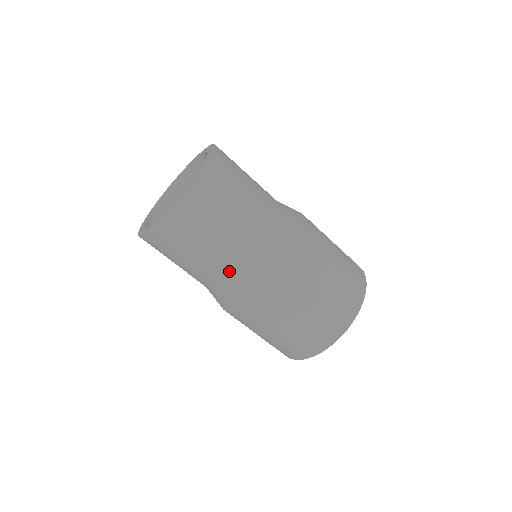
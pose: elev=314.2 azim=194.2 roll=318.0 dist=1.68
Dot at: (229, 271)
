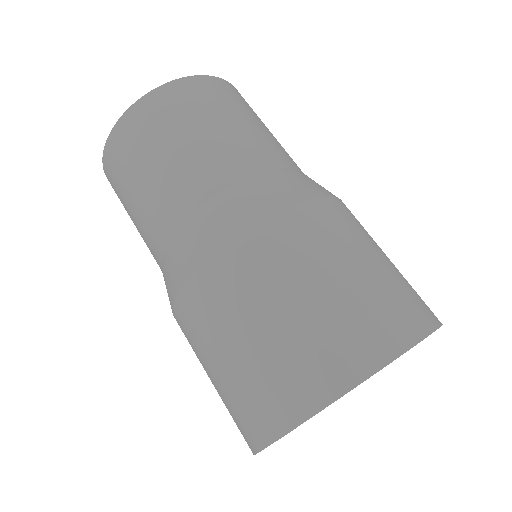
Dot at: (191, 200)
